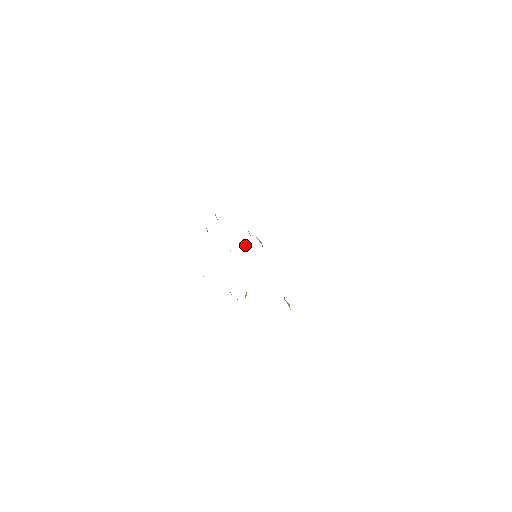
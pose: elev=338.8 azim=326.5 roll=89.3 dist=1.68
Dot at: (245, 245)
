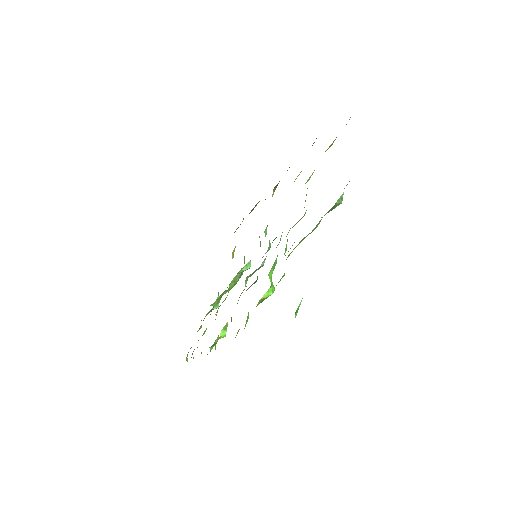
Dot at: (250, 265)
